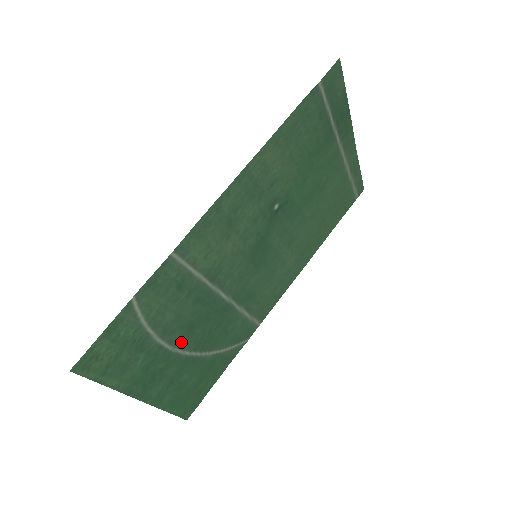
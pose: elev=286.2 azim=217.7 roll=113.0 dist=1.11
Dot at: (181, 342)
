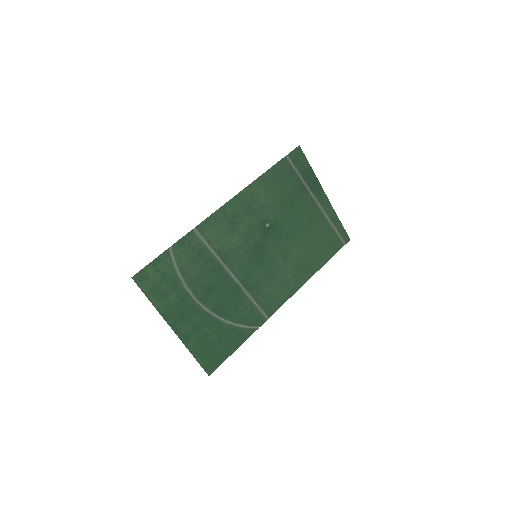
Dot at: (202, 298)
